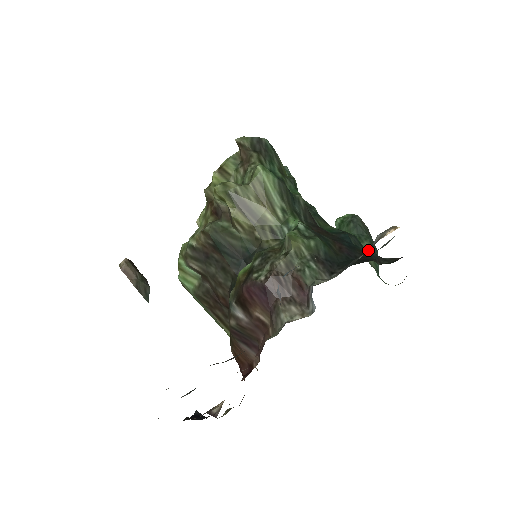
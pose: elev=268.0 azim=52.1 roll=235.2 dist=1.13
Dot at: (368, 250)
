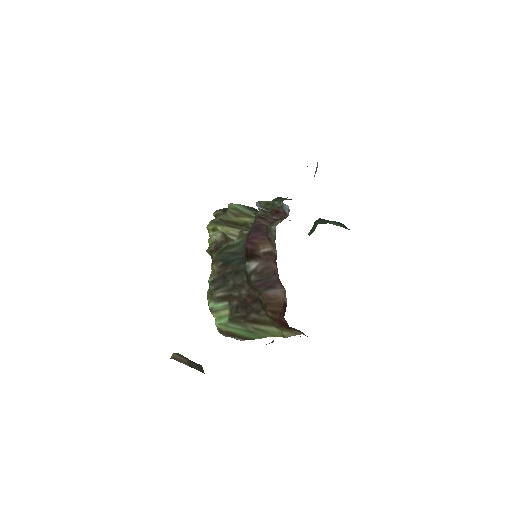
Dot at: (333, 223)
